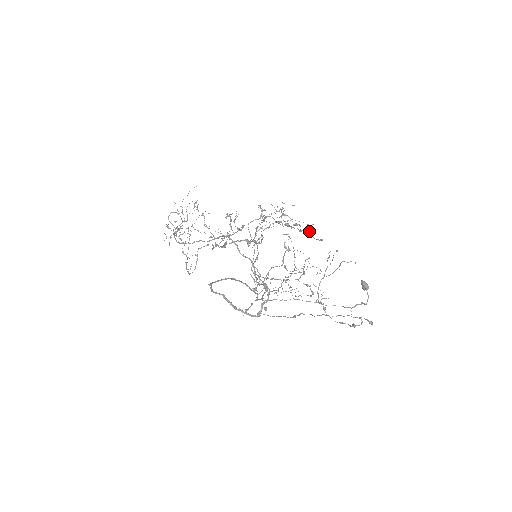
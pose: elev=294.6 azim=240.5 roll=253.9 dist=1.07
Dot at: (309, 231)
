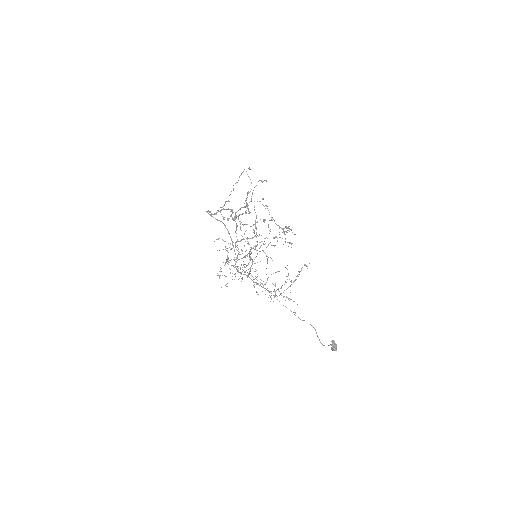
Dot at: (286, 227)
